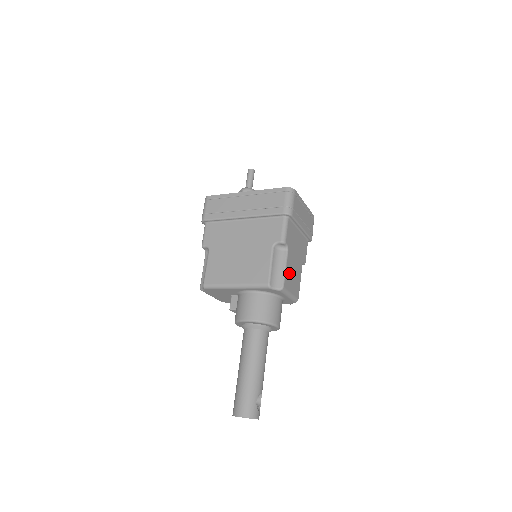
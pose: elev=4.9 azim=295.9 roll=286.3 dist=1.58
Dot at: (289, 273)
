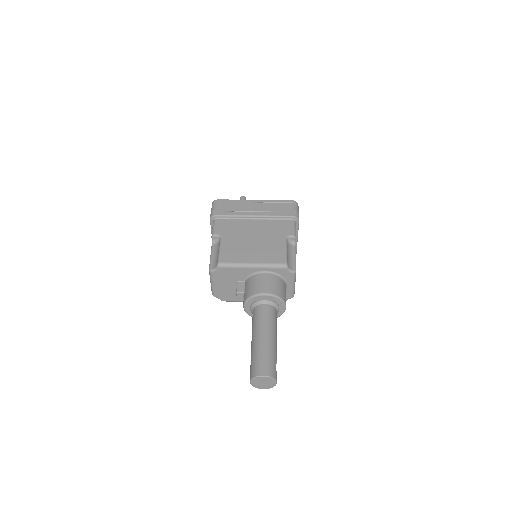
Dot at: occluded
